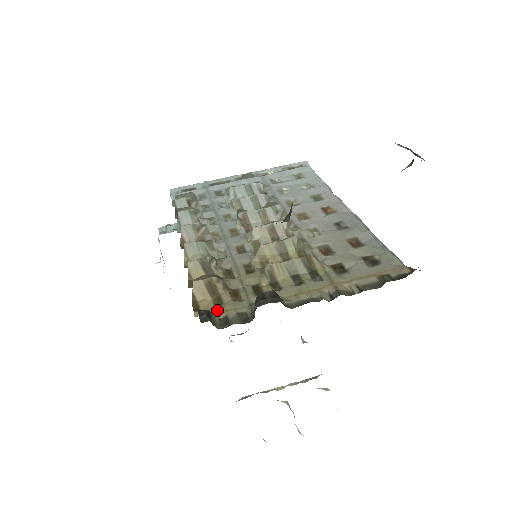
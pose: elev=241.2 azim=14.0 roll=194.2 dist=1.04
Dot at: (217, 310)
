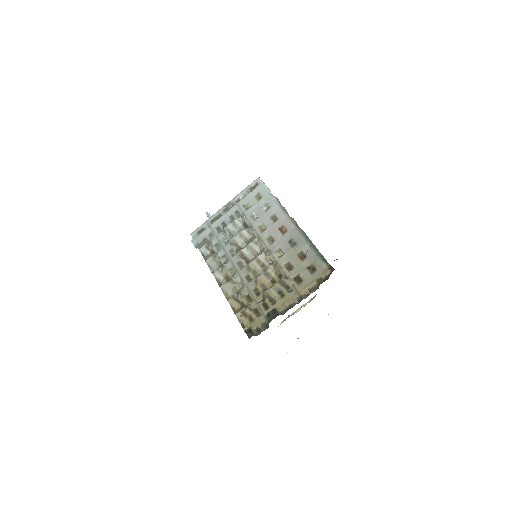
Dot at: (252, 325)
